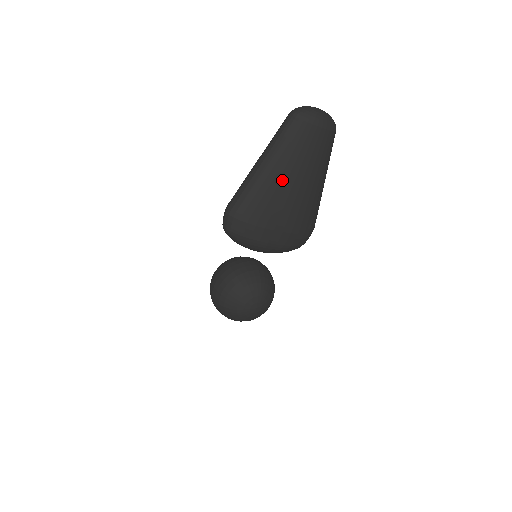
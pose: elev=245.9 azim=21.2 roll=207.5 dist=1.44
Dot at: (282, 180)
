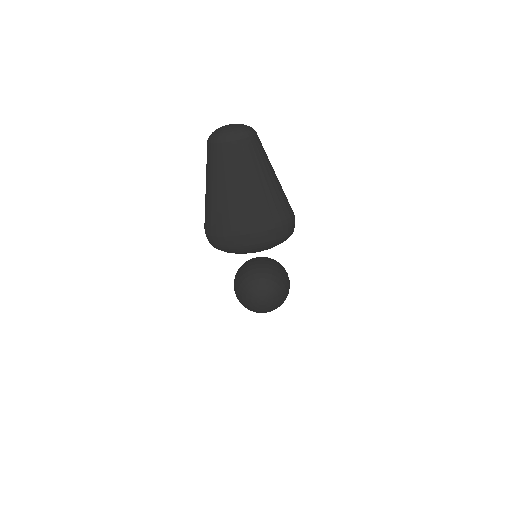
Dot at: (223, 195)
